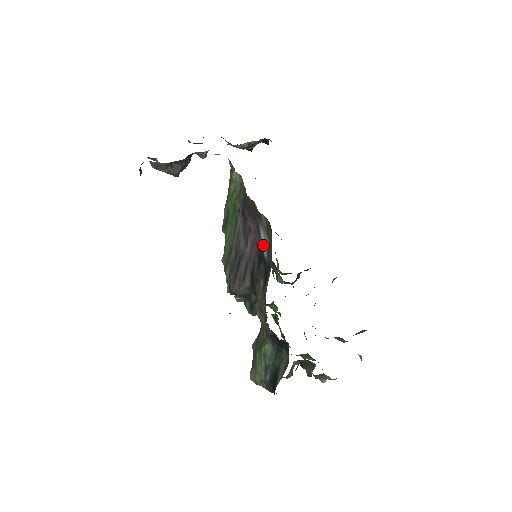
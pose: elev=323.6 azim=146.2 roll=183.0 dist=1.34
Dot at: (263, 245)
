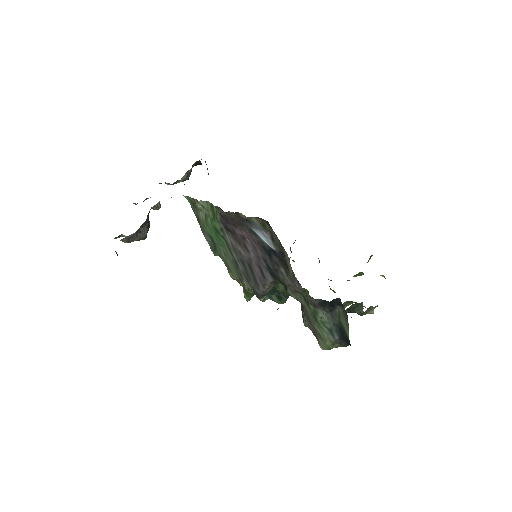
Dot at: (265, 241)
